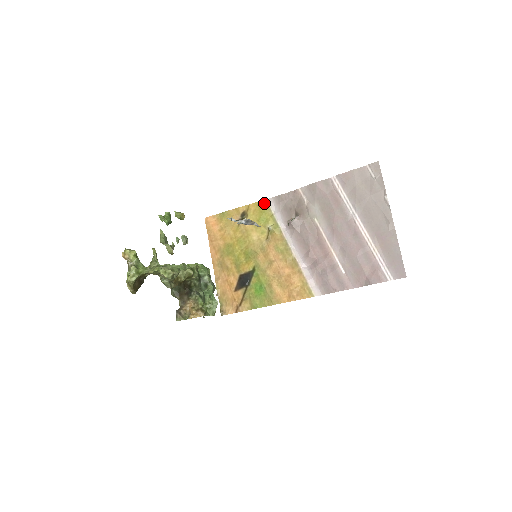
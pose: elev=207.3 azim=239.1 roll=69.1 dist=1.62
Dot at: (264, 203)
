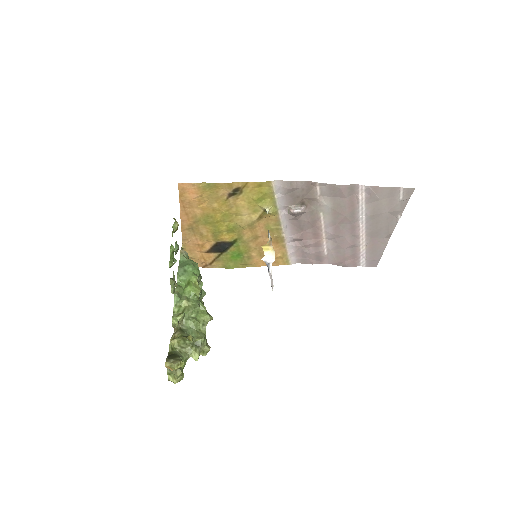
Dot at: (268, 184)
